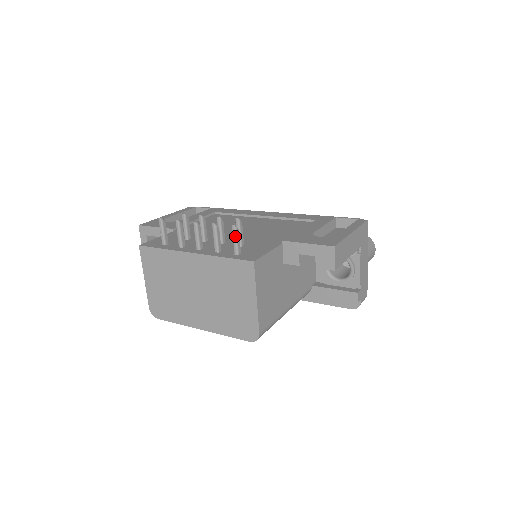
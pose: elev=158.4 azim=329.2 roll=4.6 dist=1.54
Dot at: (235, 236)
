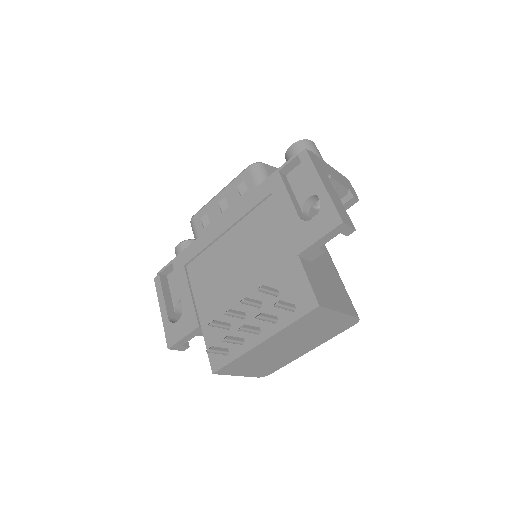
Dot at: (283, 307)
